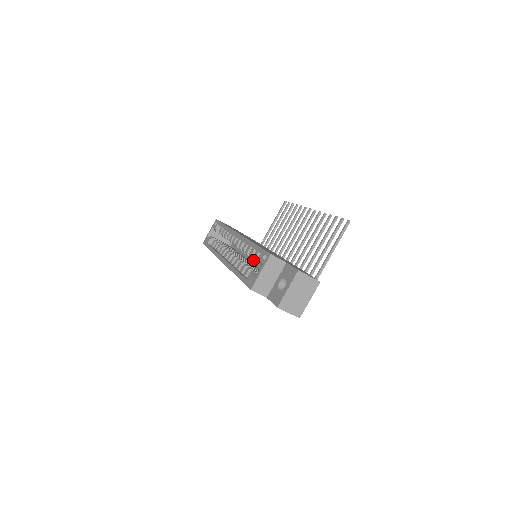
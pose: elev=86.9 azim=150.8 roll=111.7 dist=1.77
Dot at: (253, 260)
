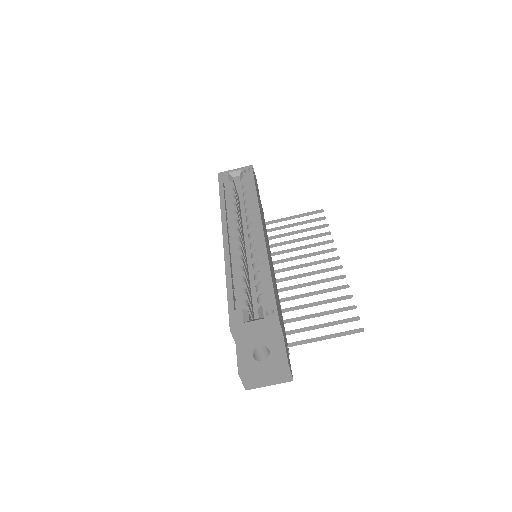
Dot at: (250, 256)
